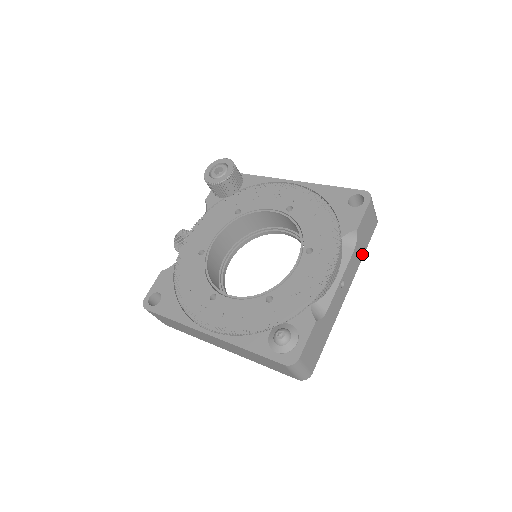
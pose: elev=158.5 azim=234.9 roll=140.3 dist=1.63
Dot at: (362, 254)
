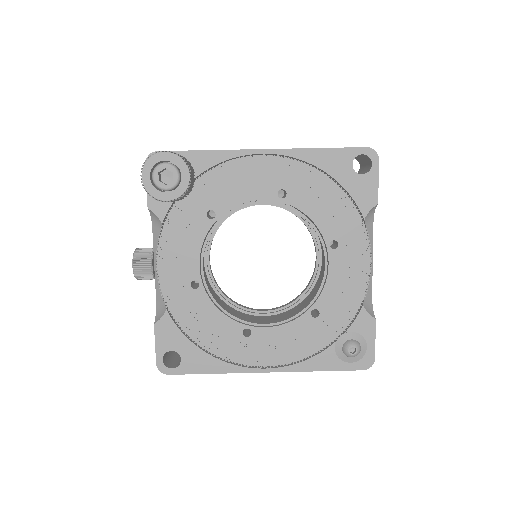
Dot at: occluded
